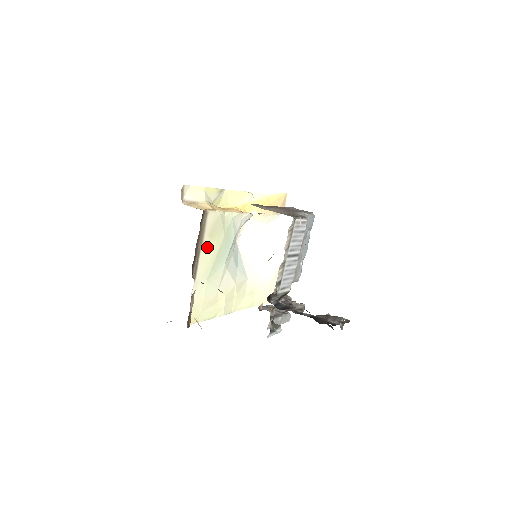
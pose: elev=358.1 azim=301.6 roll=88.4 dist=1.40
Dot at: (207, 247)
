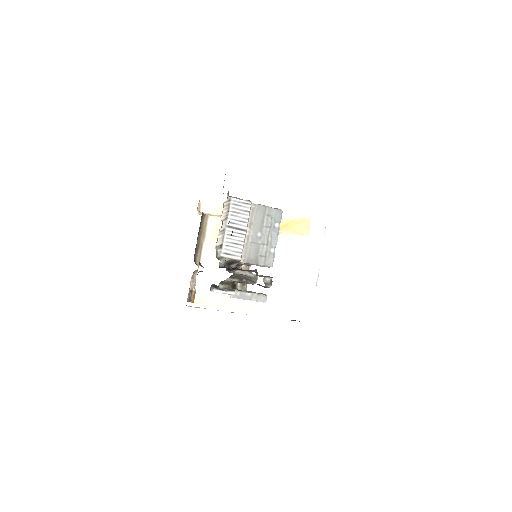
Dot at: (211, 243)
